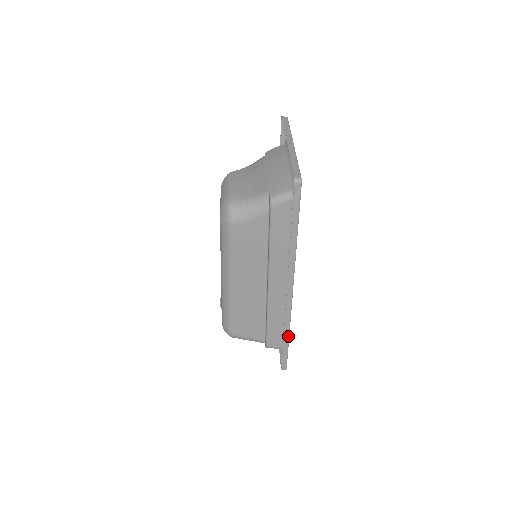
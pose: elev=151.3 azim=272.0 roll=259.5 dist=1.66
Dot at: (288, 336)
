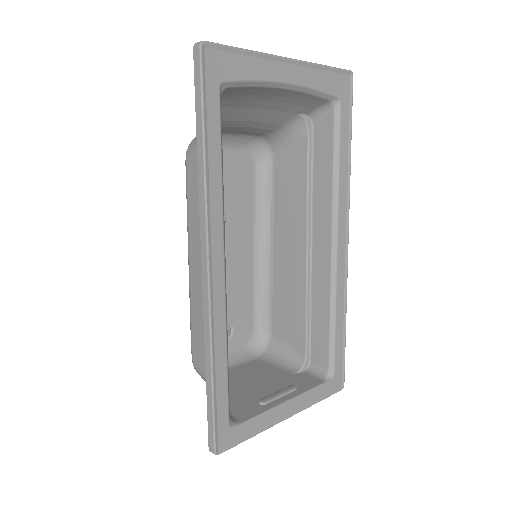
Dot at: (211, 369)
